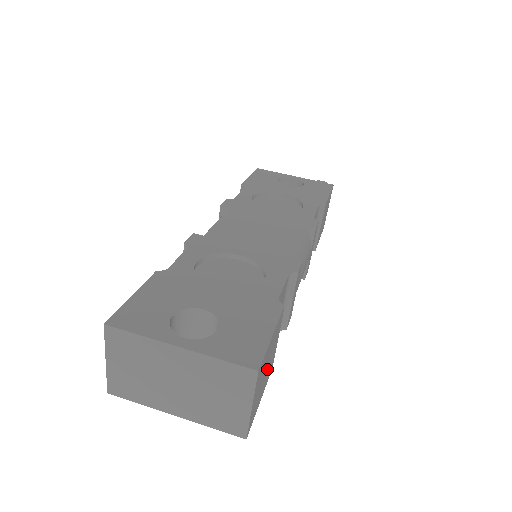
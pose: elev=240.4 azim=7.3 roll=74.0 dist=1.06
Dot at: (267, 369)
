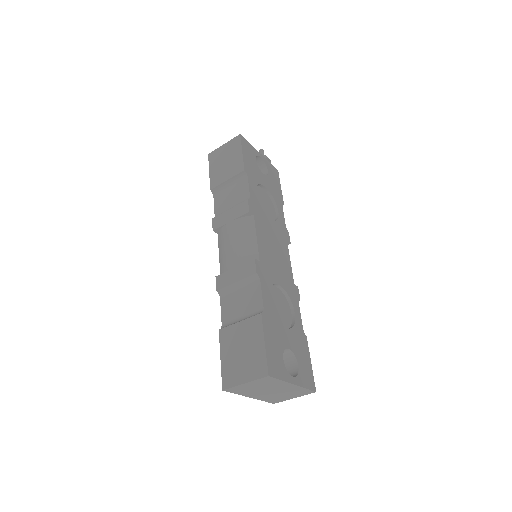
Dot at: occluded
